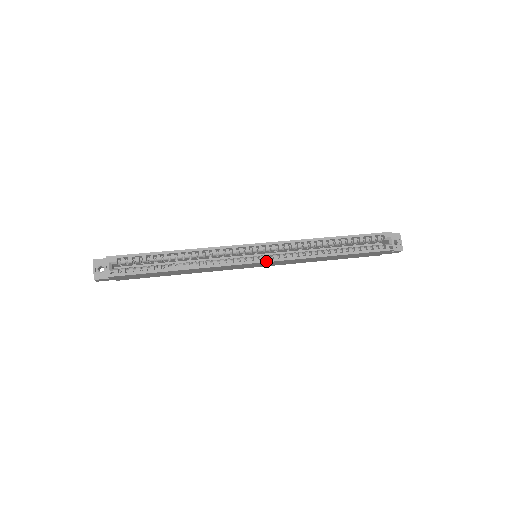
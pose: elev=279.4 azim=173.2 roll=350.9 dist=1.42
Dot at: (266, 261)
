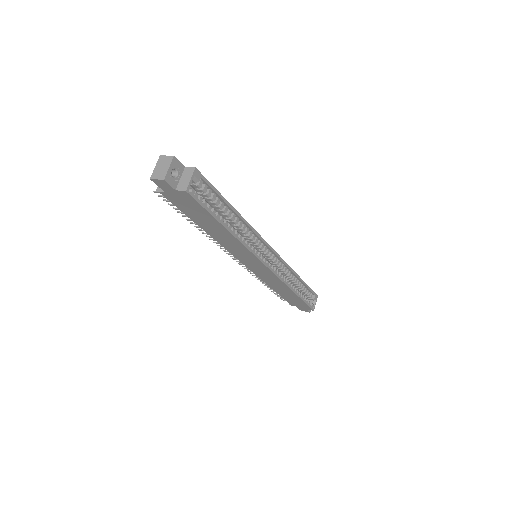
Dot at: (270, 269)
